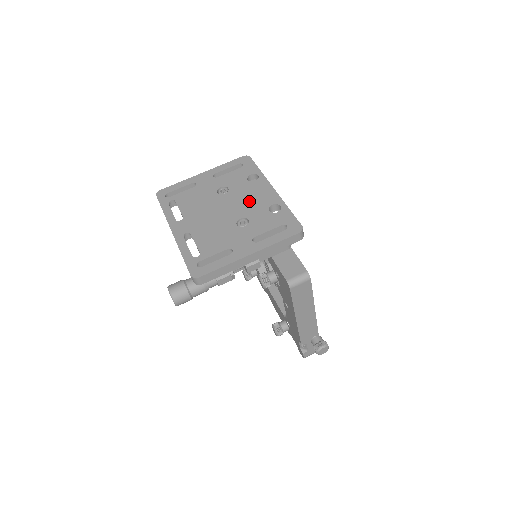
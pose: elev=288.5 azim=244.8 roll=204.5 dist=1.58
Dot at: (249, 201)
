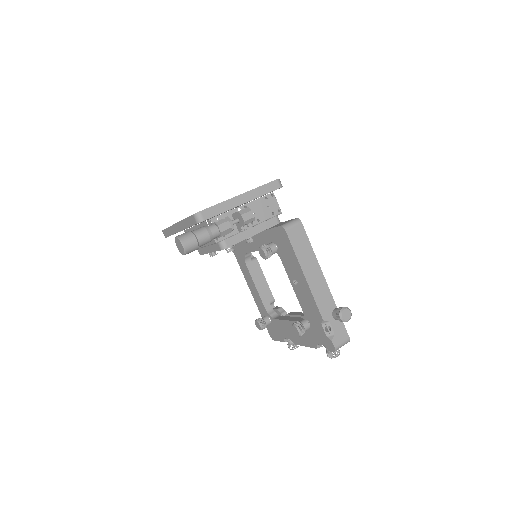
Dot at: occluded
